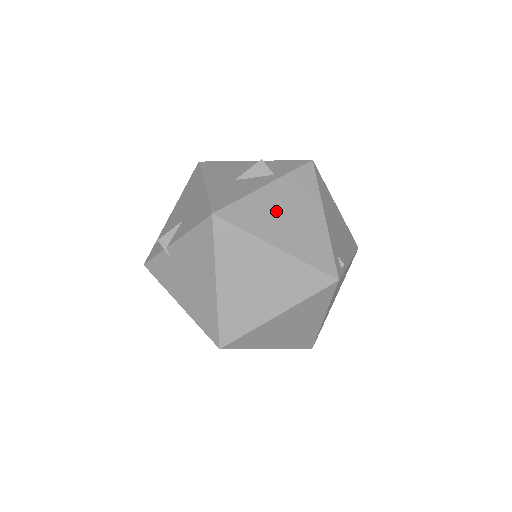
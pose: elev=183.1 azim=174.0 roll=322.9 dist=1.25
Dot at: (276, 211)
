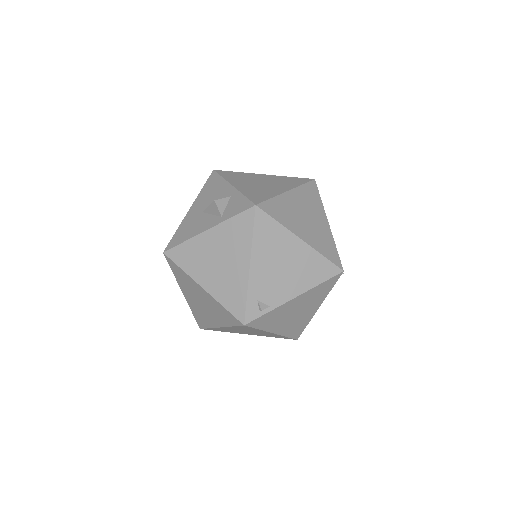
Dot at: (209, 256)
